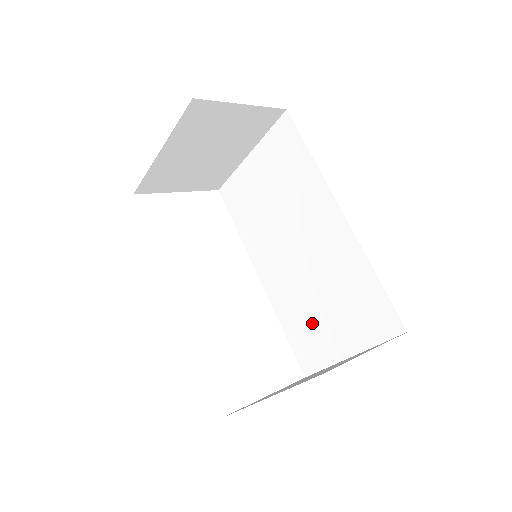
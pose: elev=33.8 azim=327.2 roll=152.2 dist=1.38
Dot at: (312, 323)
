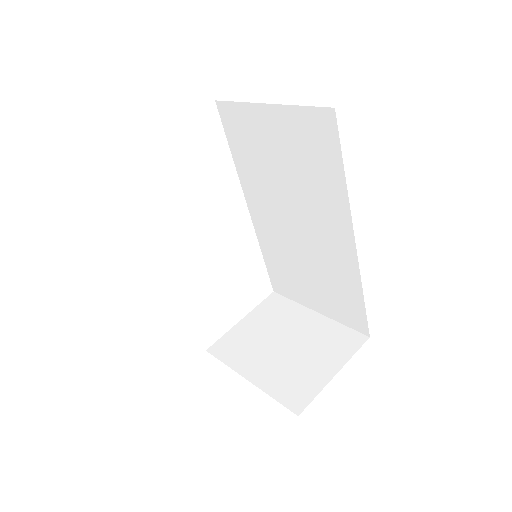
Dot at: (292, 274)
